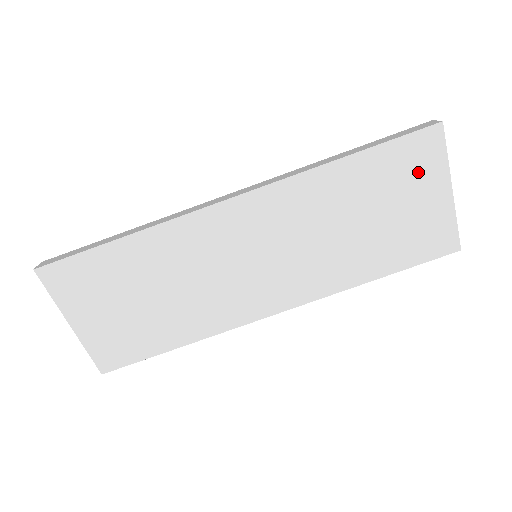
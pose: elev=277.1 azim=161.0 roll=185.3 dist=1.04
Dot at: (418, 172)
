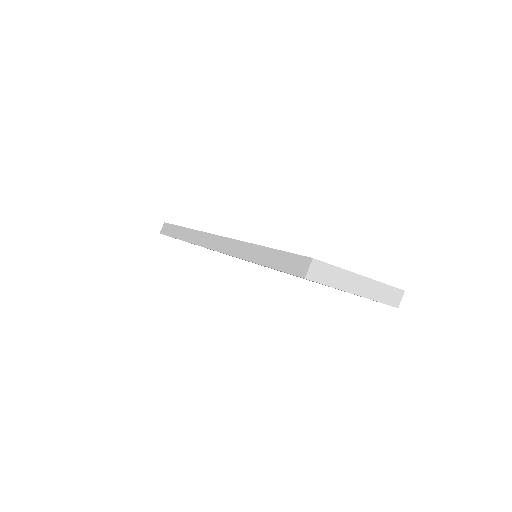
Dot at: occluded
